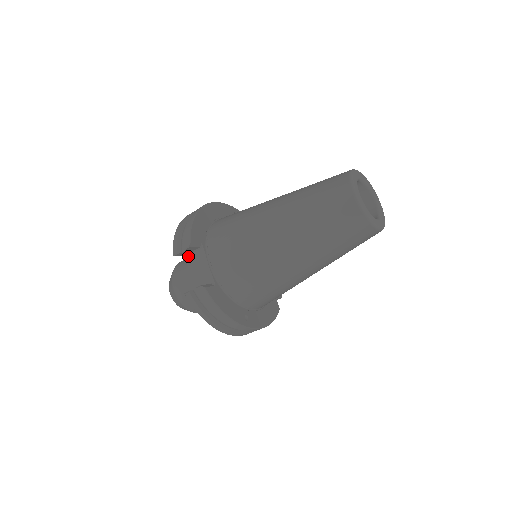
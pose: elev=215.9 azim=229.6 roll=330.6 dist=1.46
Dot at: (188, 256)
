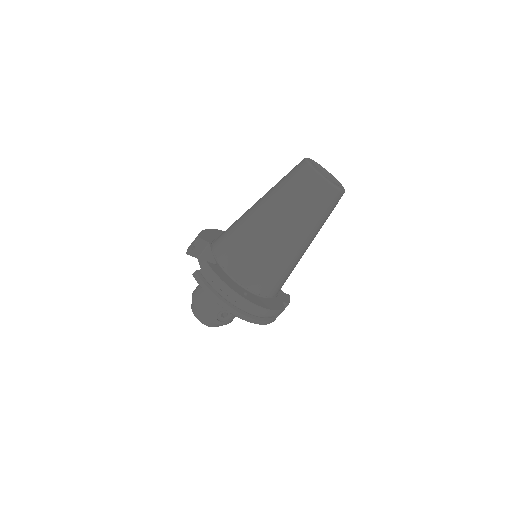
Dot at: (199, 257)
